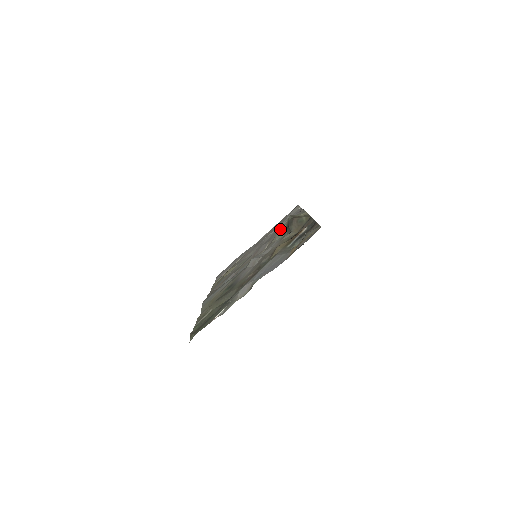
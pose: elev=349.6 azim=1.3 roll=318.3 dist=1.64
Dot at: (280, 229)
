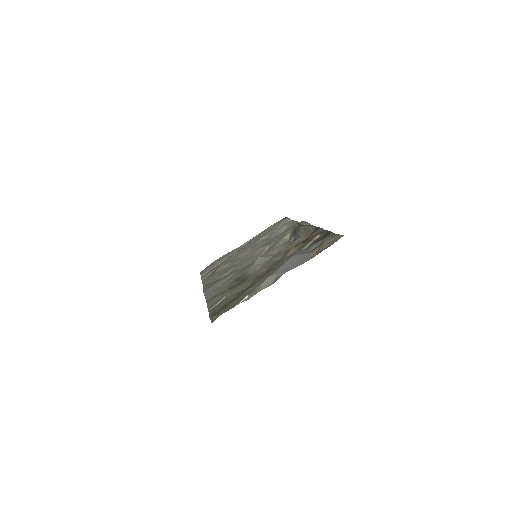
Dot at: (273, 236)
